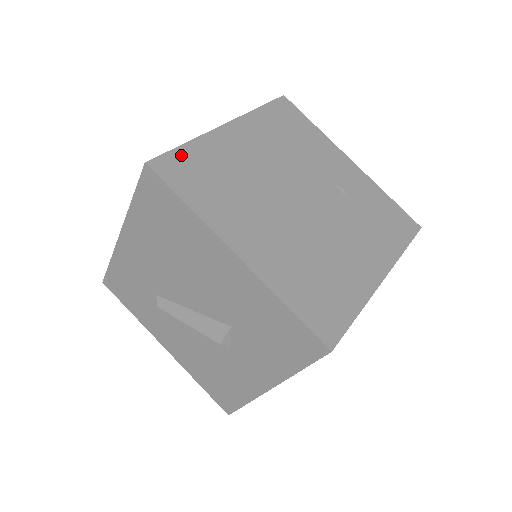
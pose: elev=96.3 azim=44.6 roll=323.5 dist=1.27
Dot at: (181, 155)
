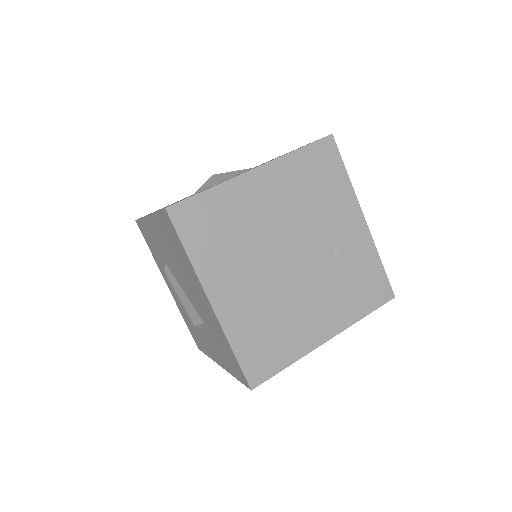
Dot at: (199, 202)
